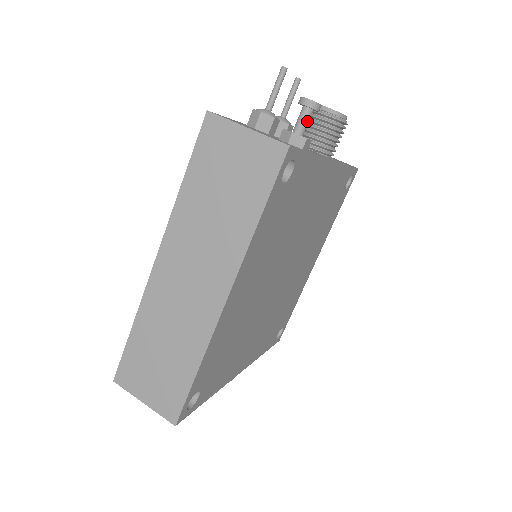
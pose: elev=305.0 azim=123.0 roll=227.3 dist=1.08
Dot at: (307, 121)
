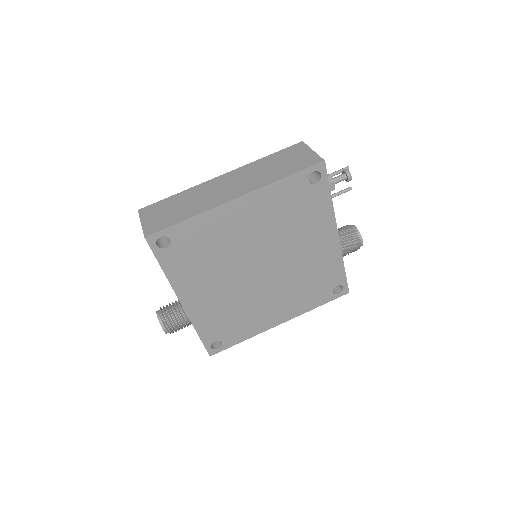
Dot at: (340, 179)
